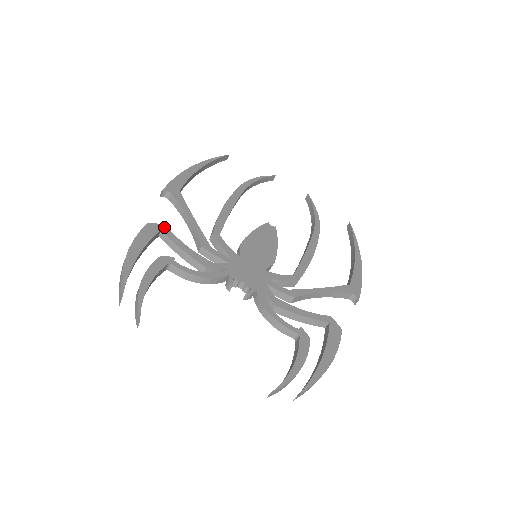
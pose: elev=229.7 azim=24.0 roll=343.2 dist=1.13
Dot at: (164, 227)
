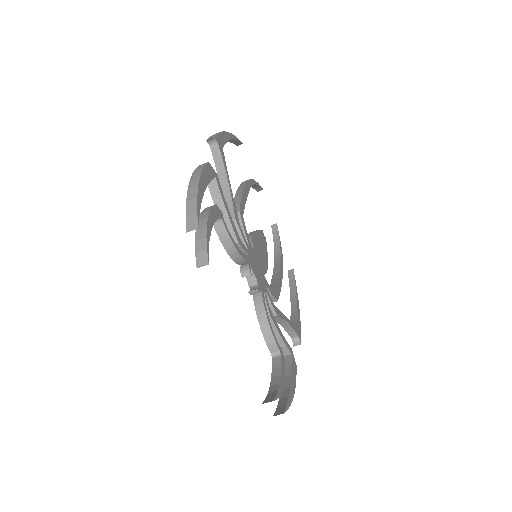
Dot at: (217, 176)
